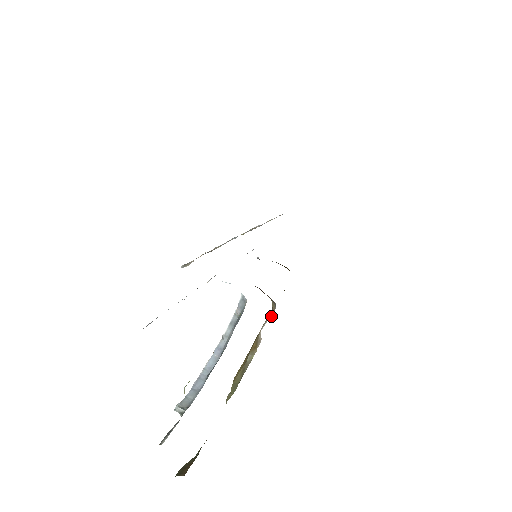
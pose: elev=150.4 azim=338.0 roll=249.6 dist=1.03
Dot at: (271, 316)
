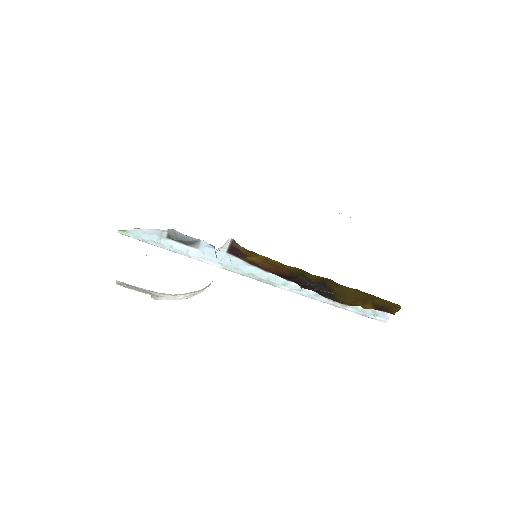
Dot at: occluded
